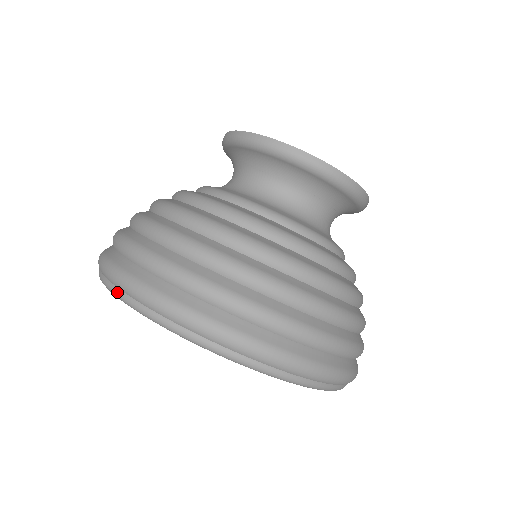
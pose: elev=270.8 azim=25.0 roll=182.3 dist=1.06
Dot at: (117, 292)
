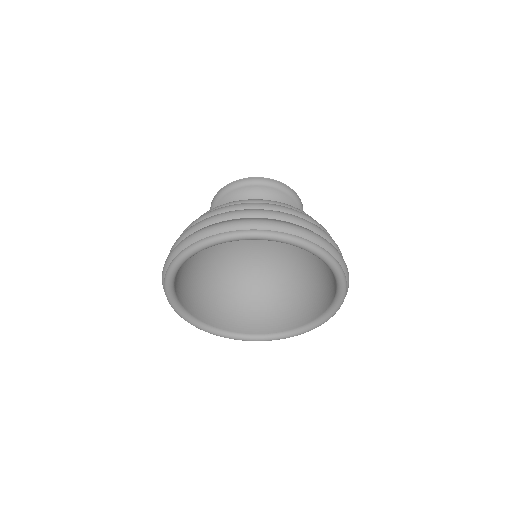
Dot at: (190, 247)
